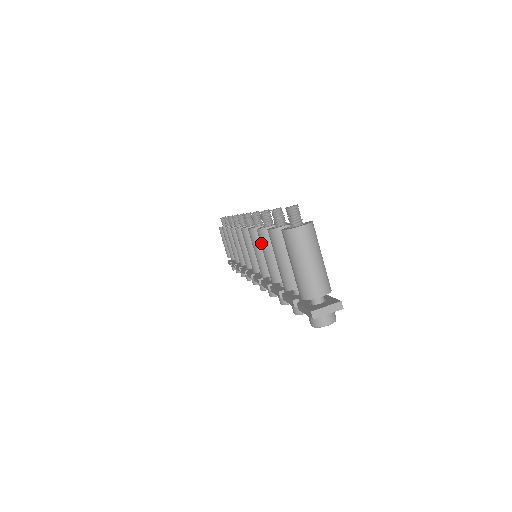
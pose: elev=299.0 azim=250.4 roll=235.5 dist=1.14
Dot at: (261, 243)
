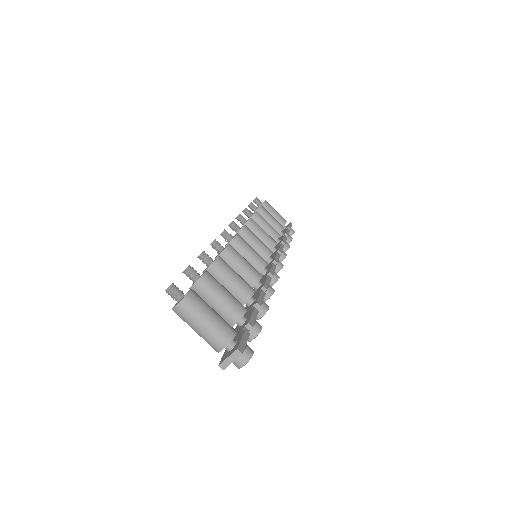
Dot at: occluded
